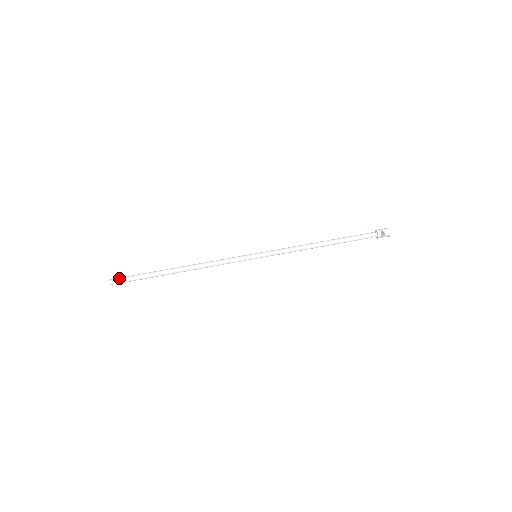
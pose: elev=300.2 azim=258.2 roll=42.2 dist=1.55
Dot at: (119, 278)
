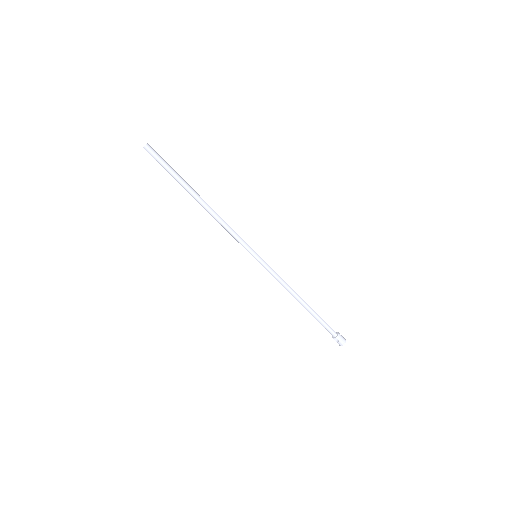
Dot at: (155, 154)
